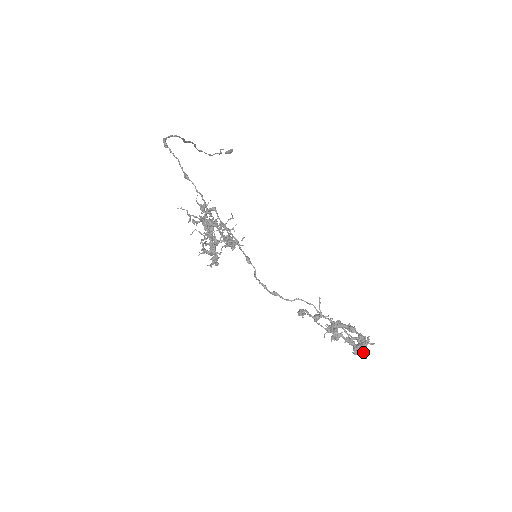
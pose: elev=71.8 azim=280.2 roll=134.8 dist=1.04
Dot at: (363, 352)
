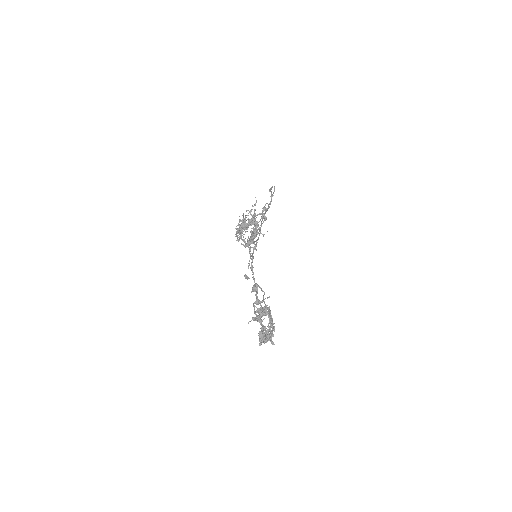
Dot at: occluded
